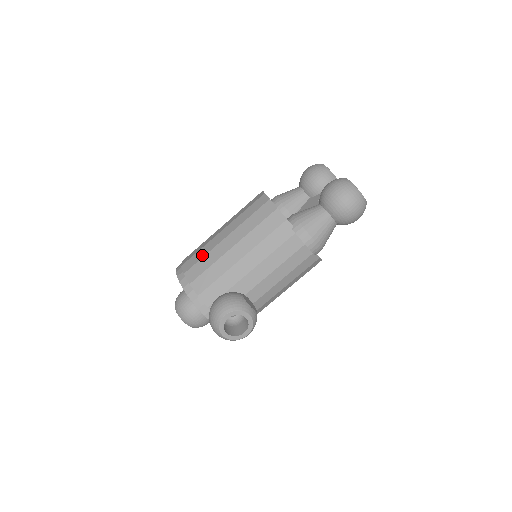
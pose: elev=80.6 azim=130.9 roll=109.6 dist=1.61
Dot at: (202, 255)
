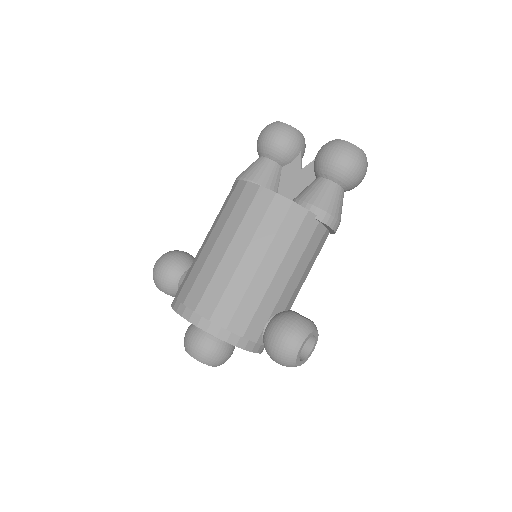
Dot at: (221, 289)
